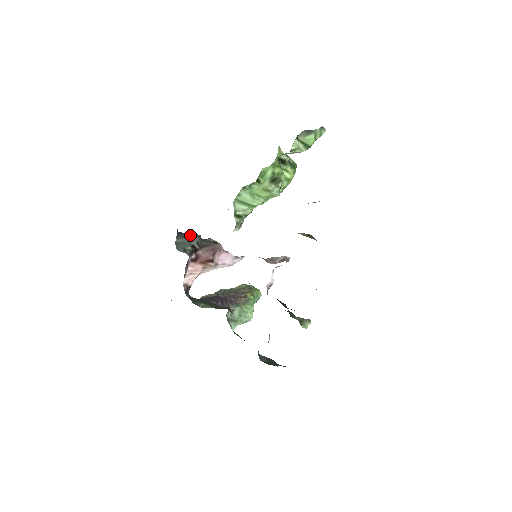
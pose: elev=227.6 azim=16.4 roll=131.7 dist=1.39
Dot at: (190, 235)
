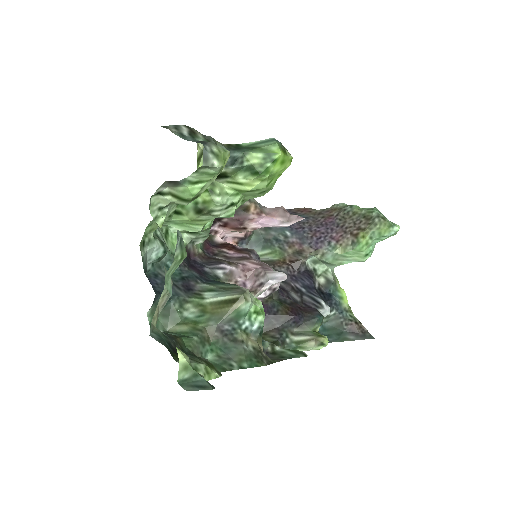
Dot at: occluded
